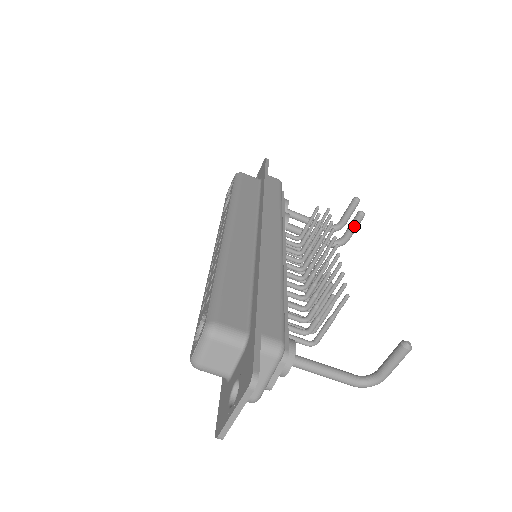
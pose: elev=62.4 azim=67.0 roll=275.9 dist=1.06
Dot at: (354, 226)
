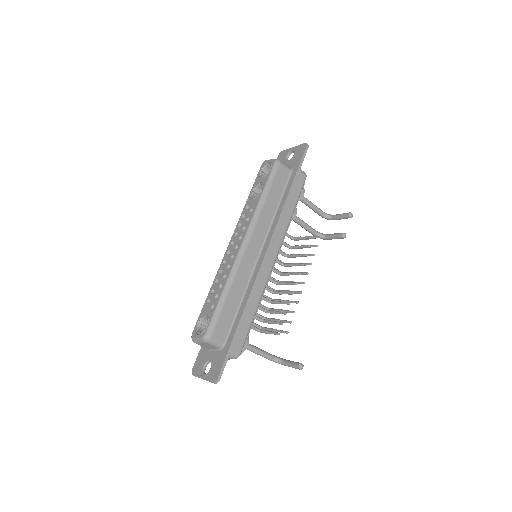
Dot at: (335, 238)
